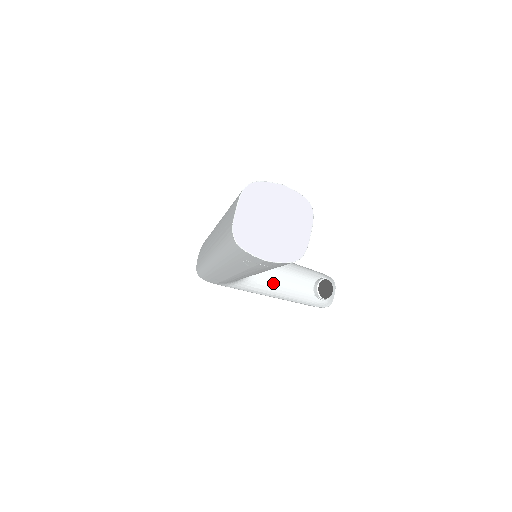
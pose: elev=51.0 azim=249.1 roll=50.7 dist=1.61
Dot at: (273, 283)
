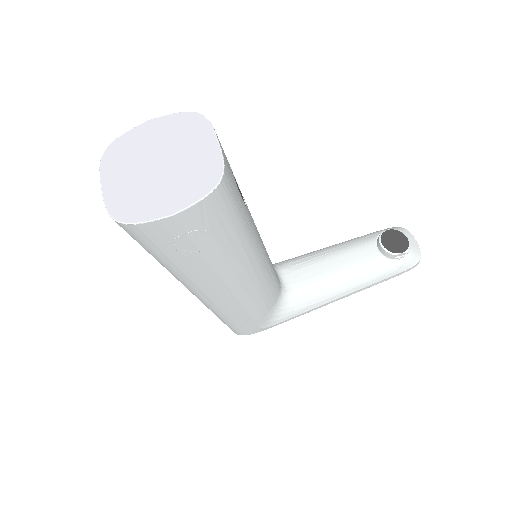
Dot at: (324, 280)
